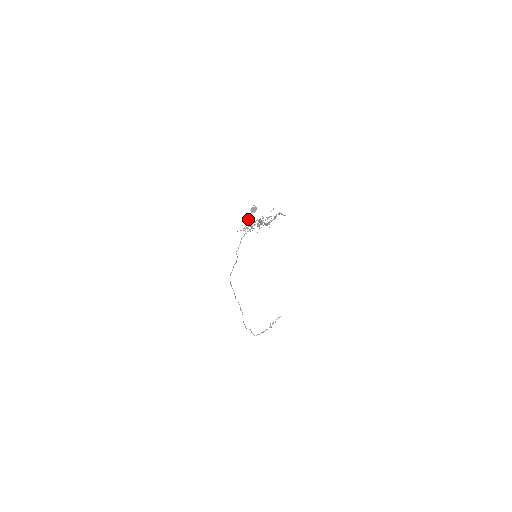
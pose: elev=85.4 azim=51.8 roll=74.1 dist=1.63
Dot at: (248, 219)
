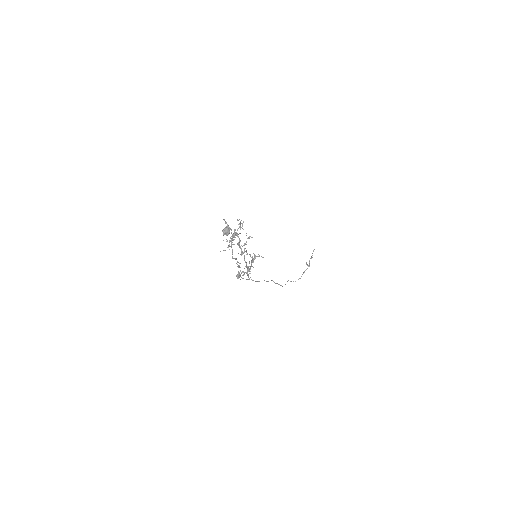
Dot at: occluded
